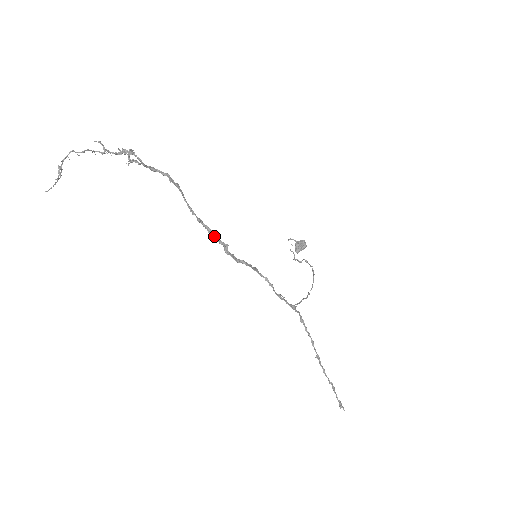
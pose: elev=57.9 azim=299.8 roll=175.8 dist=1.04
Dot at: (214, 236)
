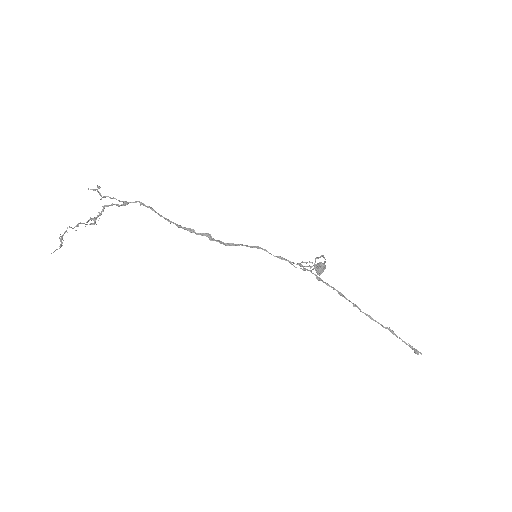
Dot at: (196, 233)
